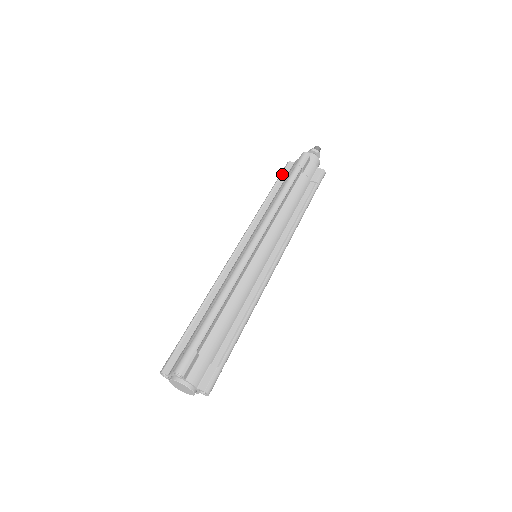
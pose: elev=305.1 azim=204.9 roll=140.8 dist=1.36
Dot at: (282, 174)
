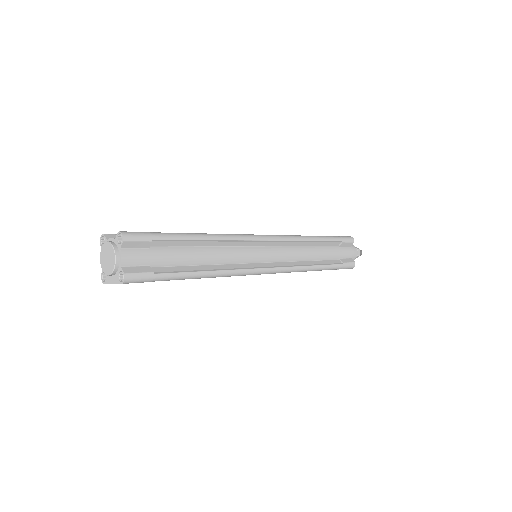
Dot at: occluded
